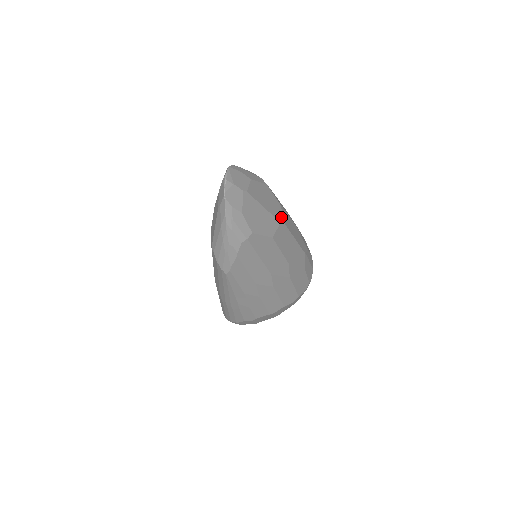
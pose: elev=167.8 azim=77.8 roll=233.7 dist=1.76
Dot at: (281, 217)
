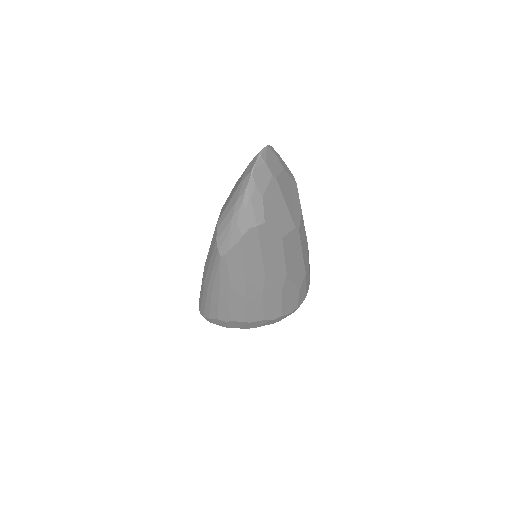
Dot at: (298, 223)
